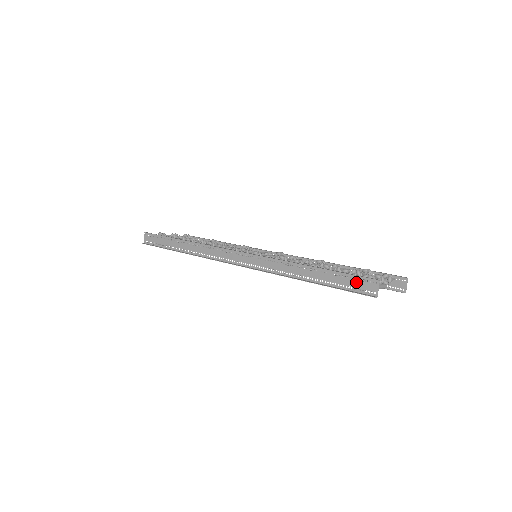
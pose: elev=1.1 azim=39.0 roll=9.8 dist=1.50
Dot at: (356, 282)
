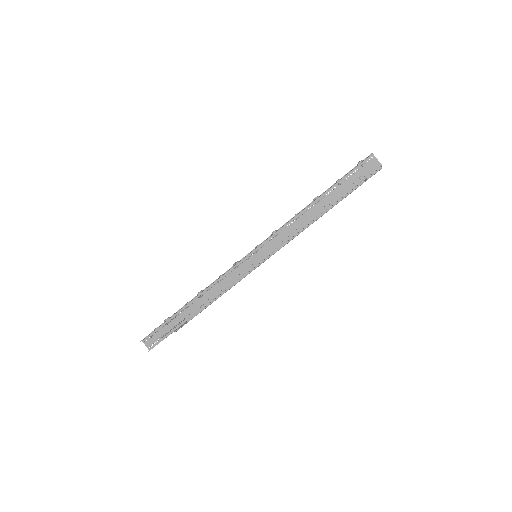
Dot at: (358, 173)
